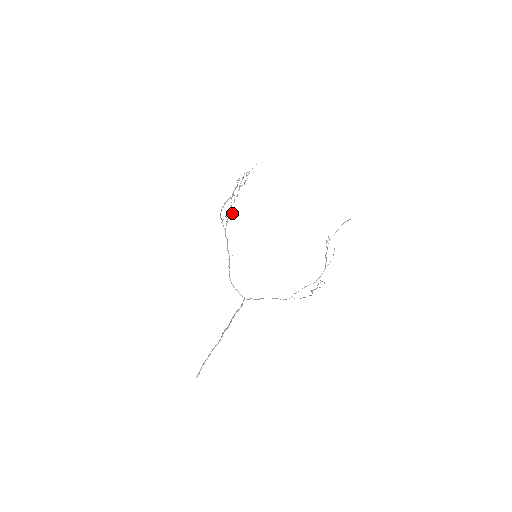
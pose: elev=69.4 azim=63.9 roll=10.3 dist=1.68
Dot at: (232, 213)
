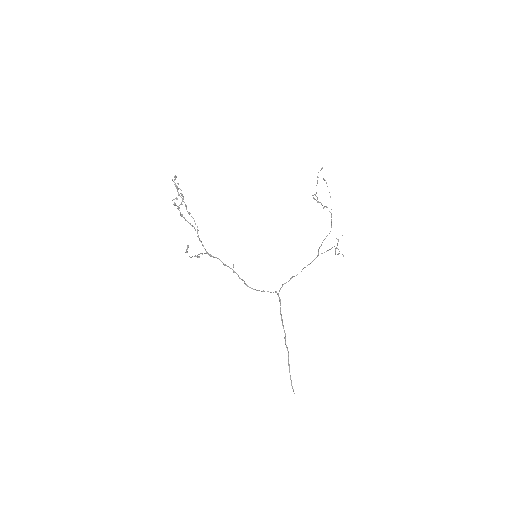
Dot at: (197, 227)
